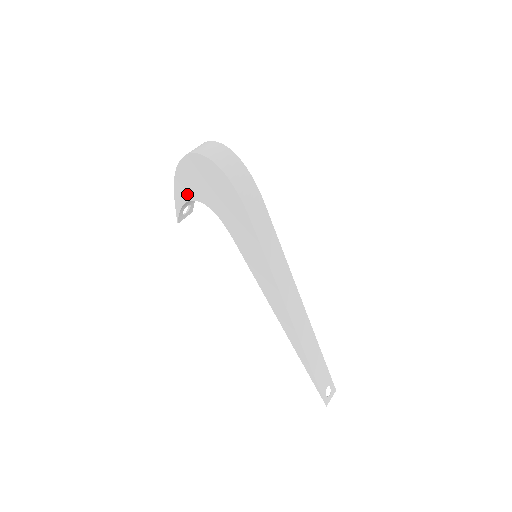
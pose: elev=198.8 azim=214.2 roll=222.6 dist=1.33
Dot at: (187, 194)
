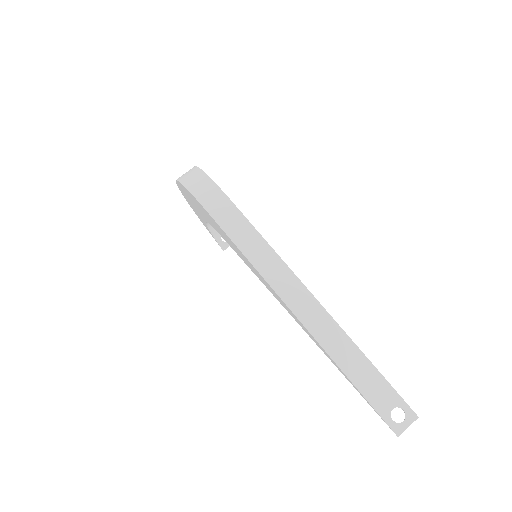
Dot at: (202, 220)
